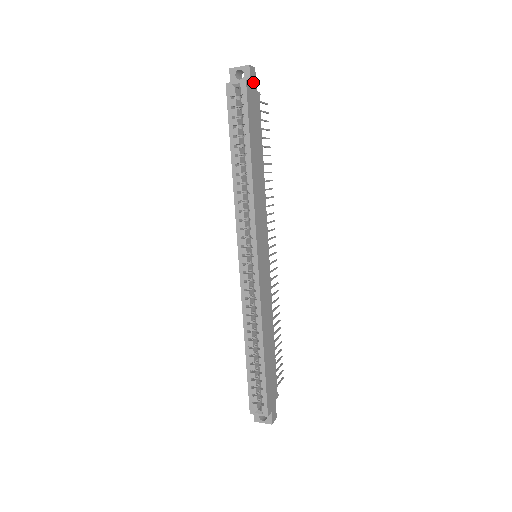
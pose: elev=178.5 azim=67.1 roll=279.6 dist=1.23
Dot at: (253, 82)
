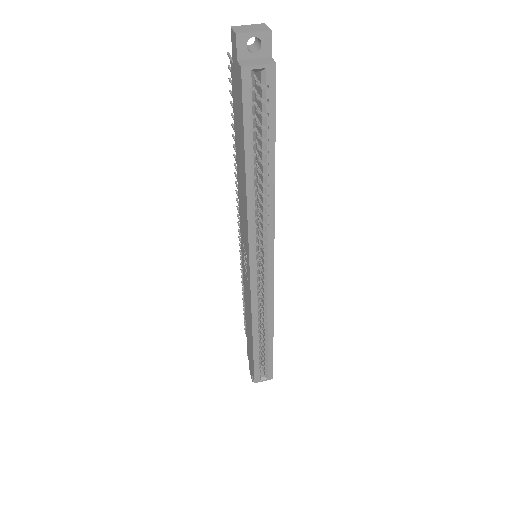
Dot at: (268, 51)
